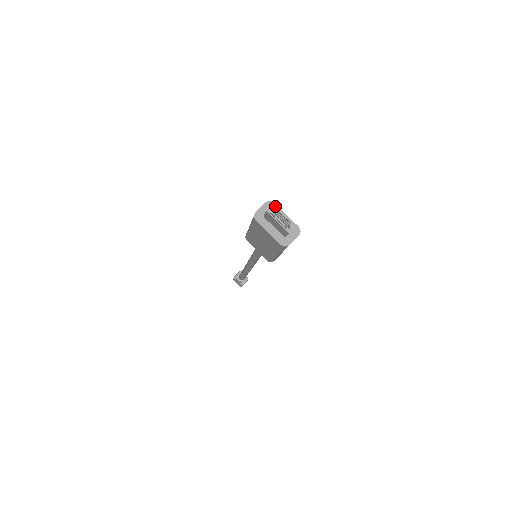
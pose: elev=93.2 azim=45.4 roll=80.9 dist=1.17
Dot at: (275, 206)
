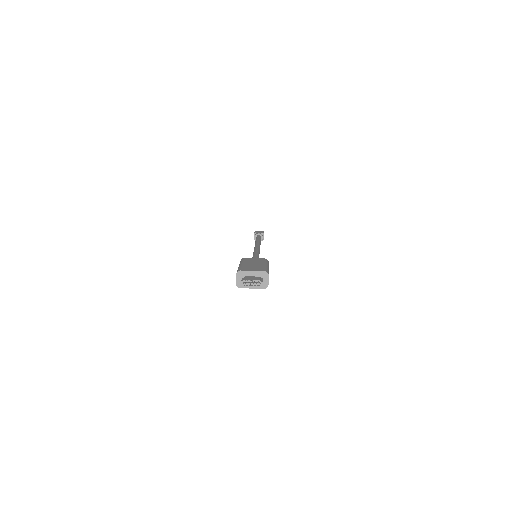
Dot at: (243, 272)
